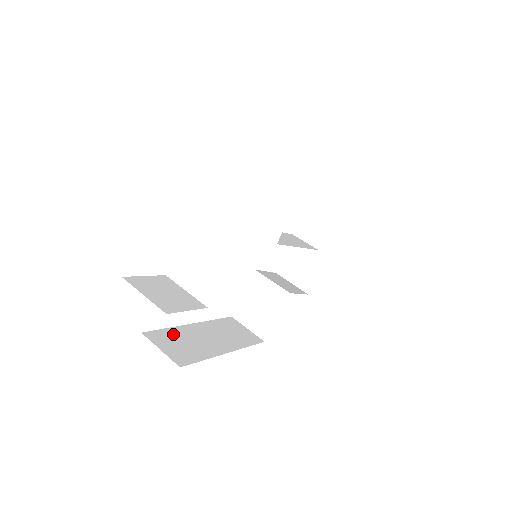
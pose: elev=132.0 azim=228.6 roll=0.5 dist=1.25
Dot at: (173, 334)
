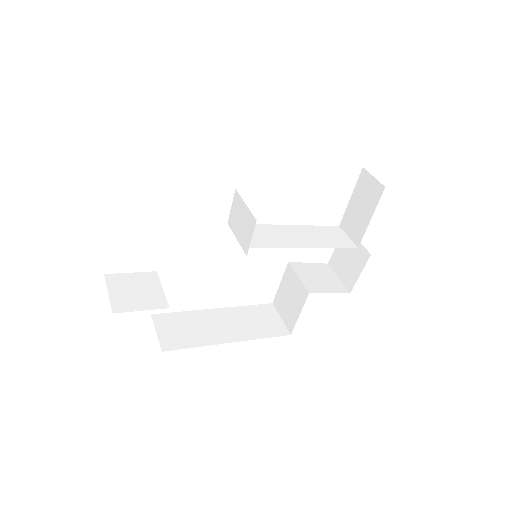
Dot at: (183, 318)
